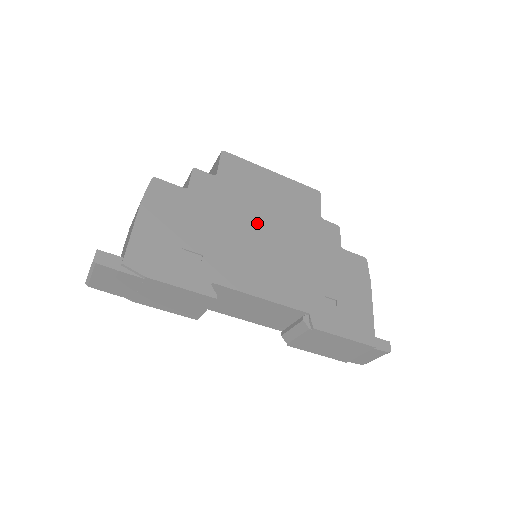
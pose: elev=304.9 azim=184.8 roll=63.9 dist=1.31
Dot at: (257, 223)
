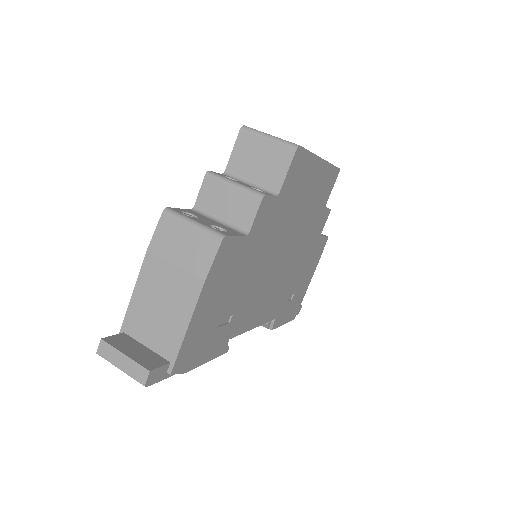
Dot at: (283, 246)
